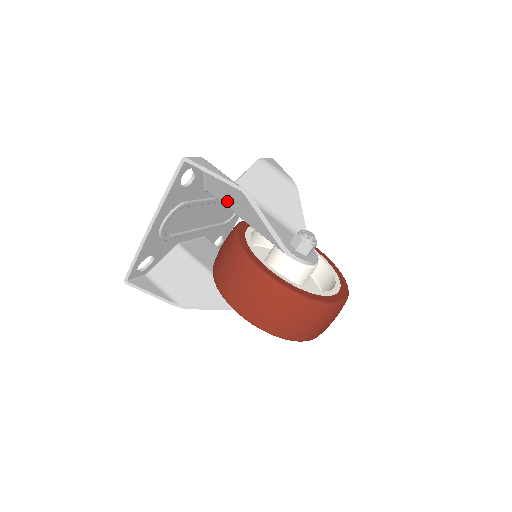
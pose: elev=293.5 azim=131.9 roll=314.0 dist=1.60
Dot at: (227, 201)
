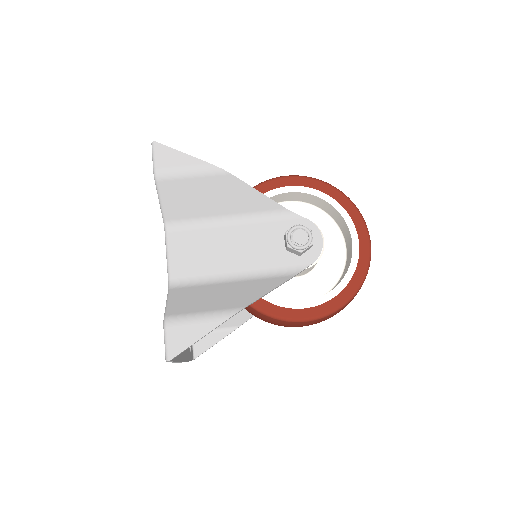
Dot at: occluded
